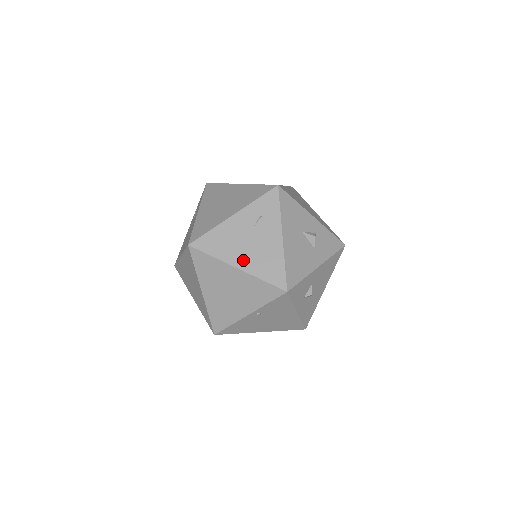
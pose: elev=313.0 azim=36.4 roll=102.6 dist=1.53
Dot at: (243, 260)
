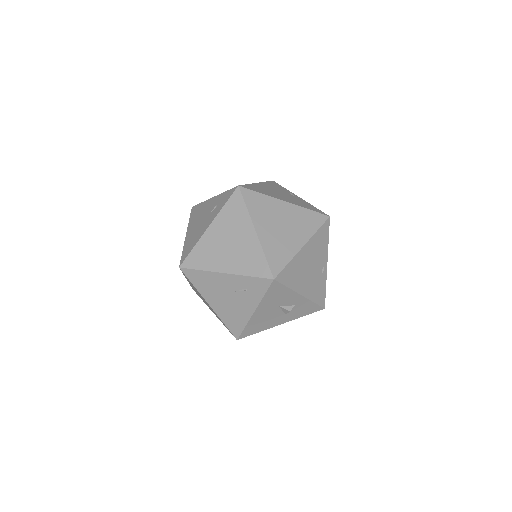
Dot at: (216, 304)
